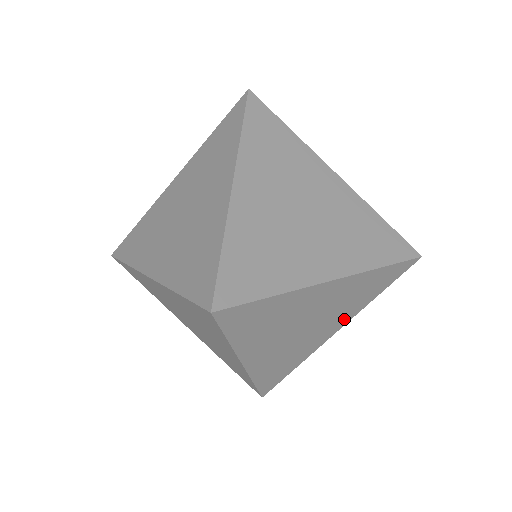
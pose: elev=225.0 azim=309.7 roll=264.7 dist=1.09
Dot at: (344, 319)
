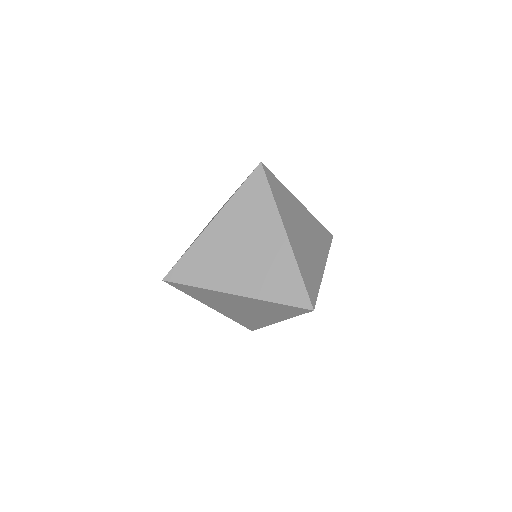
Dot at: (322, 256)
